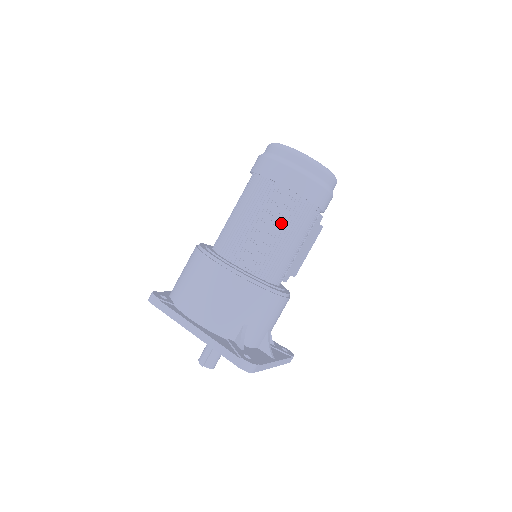
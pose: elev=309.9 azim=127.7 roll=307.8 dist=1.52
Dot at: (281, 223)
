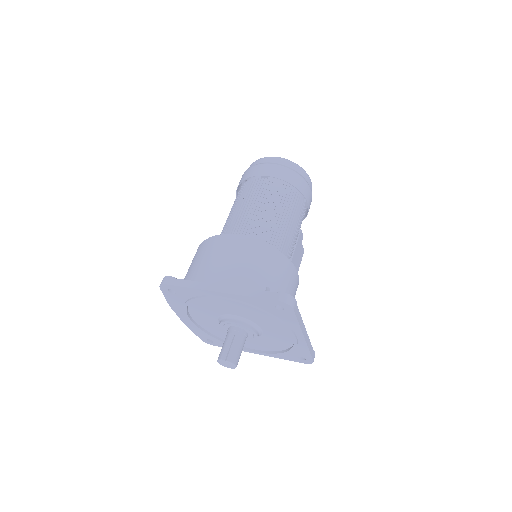
Dot at: (278, 207)
